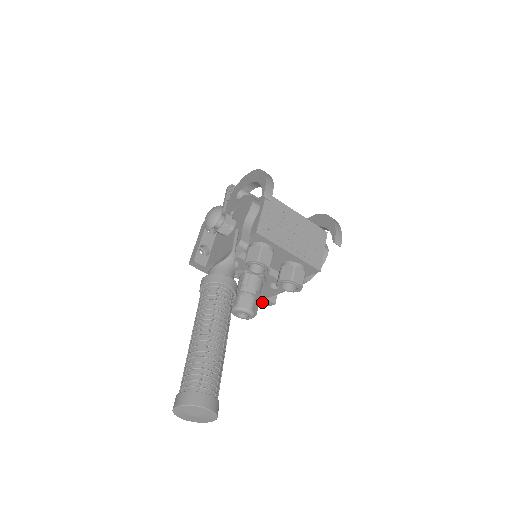
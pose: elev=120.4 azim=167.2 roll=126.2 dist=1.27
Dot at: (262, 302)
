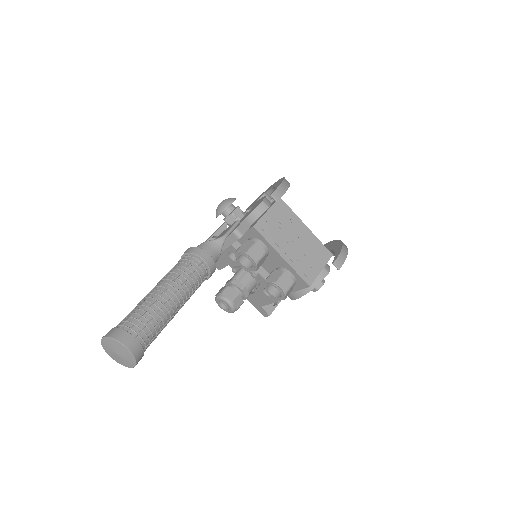
Dot at: (259, 310)
